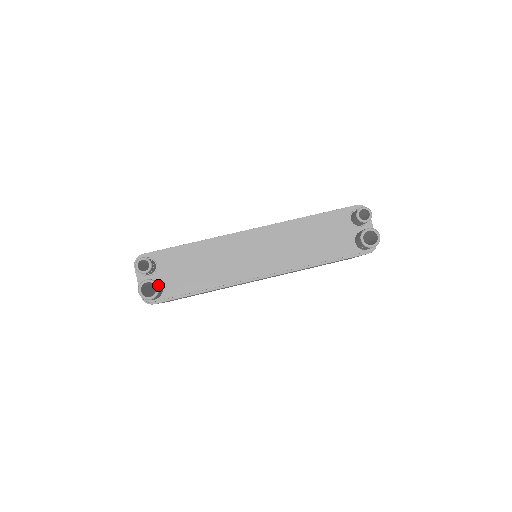
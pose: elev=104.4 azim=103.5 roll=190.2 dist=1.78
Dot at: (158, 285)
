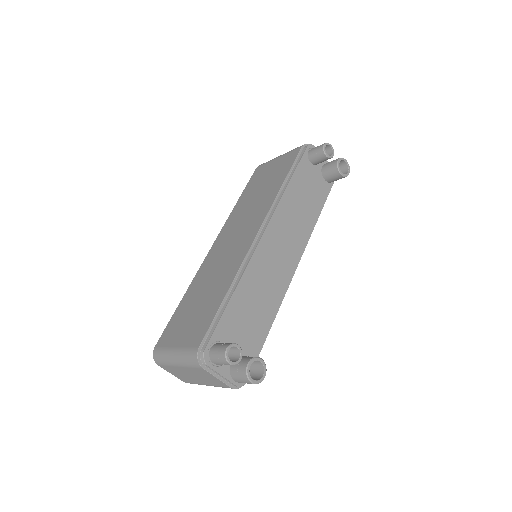
Dot at: (259, 358)
